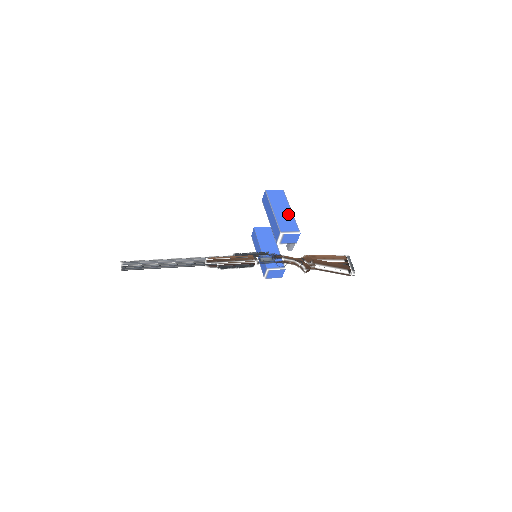
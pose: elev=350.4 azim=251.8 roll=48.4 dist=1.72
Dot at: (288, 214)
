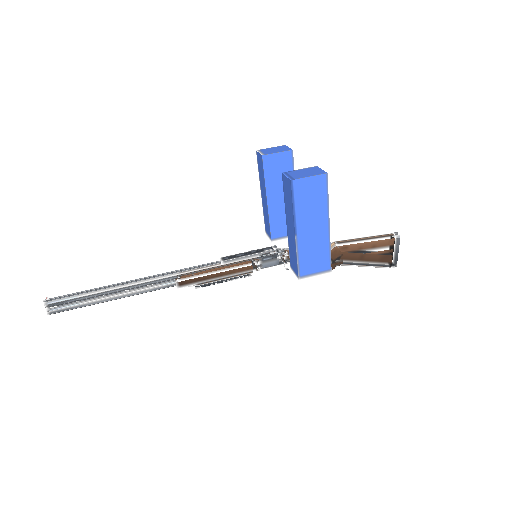
Dot at: (321, 236)
